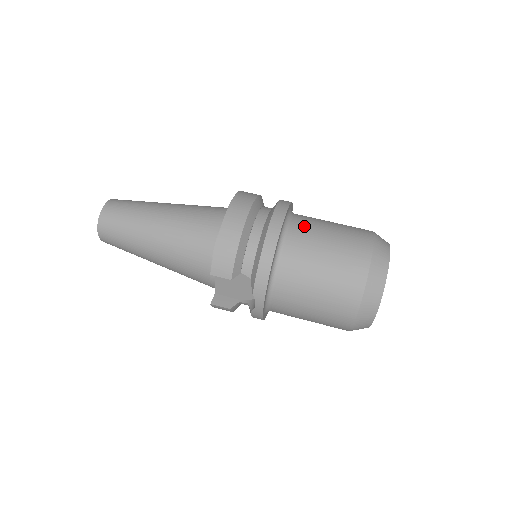
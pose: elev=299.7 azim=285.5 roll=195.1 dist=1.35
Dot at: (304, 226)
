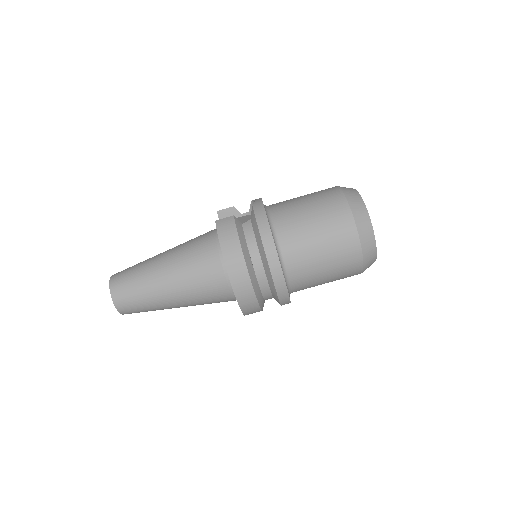
Dot at: (297, 258)
